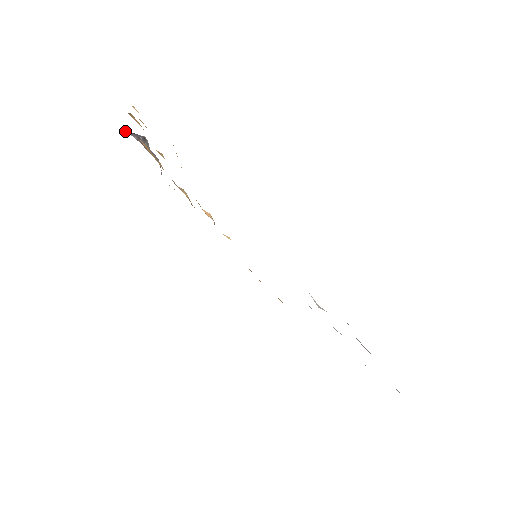
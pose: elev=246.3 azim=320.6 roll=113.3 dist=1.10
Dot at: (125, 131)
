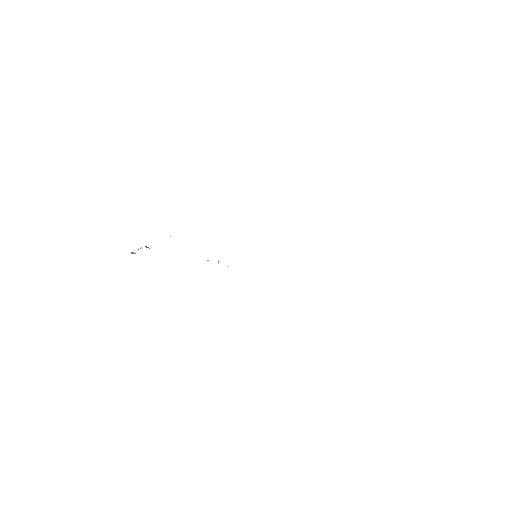
Dot at: (131, 253)
